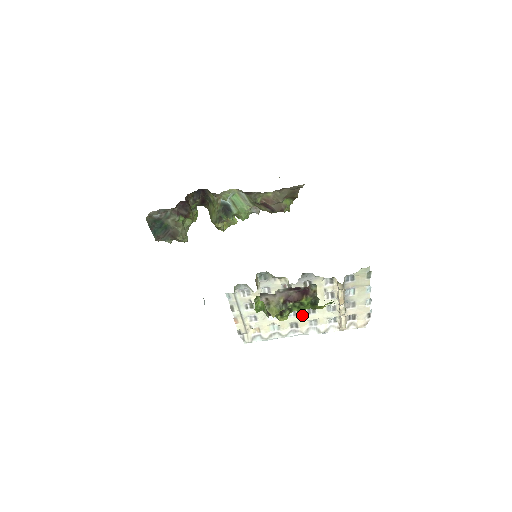
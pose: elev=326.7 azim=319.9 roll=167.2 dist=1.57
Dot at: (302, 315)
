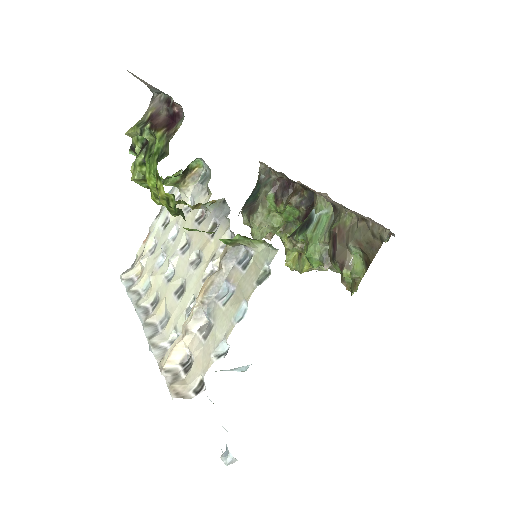
Dot at: (171, 289)
